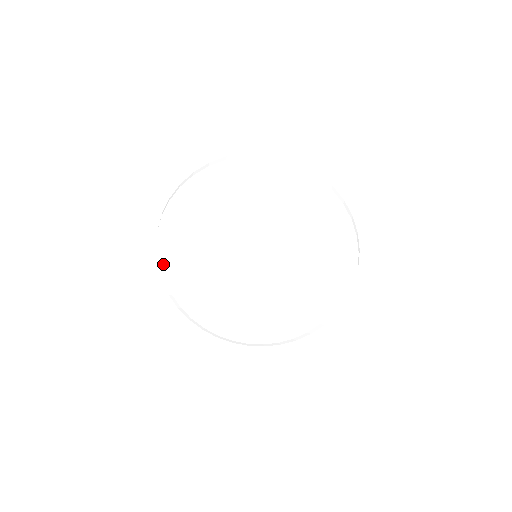
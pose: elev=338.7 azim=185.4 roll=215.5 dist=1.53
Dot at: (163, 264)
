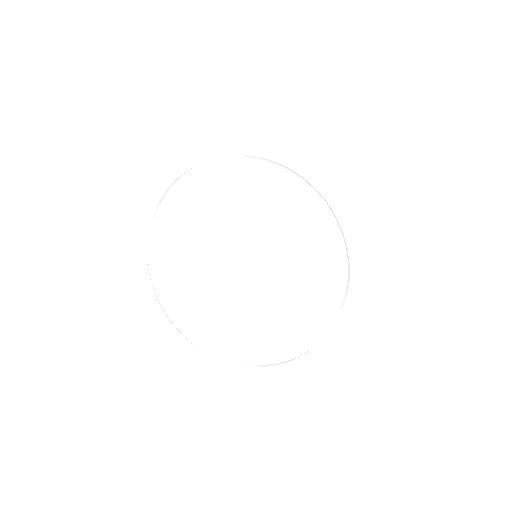
Dot at: (167, 273)
